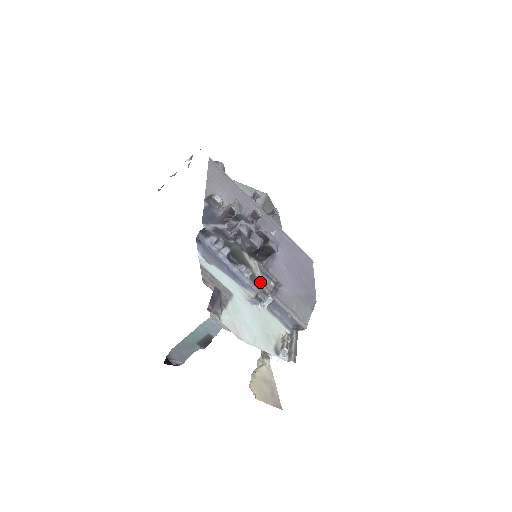
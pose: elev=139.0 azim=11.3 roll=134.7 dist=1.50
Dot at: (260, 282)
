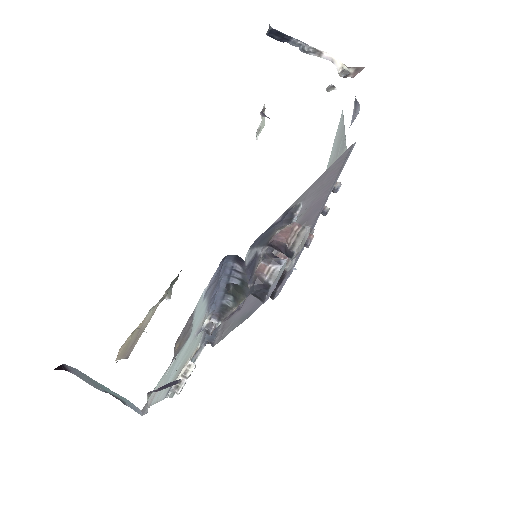
Dot at: (227, 313)
